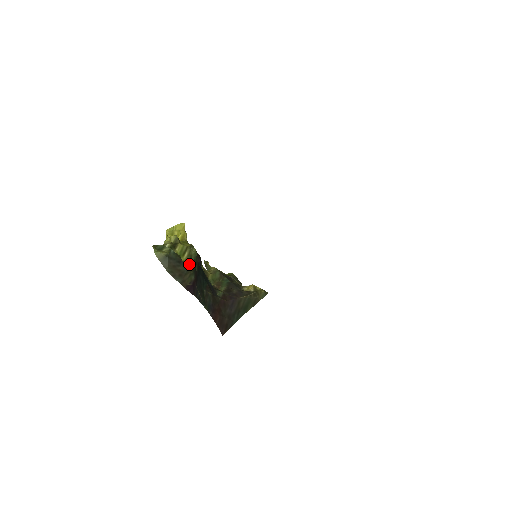
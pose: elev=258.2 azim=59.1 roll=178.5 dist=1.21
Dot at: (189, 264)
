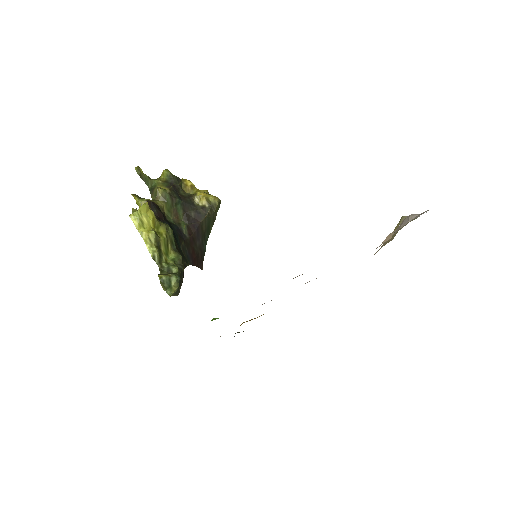
Dot at: (179, 259)
